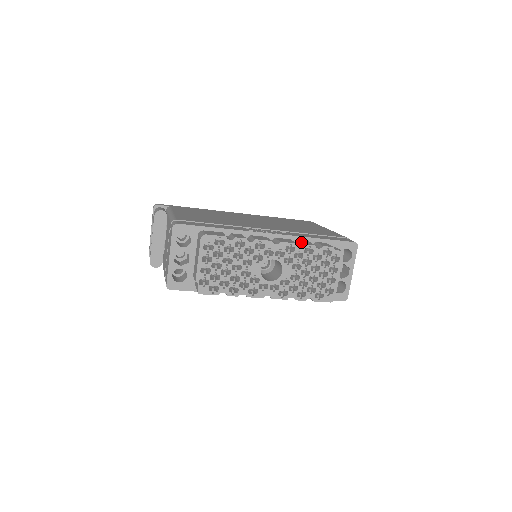
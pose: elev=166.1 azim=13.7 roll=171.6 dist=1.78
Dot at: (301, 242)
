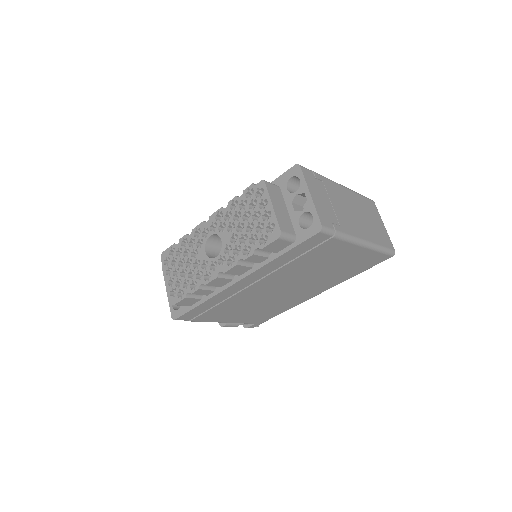
Dot at: occluded
